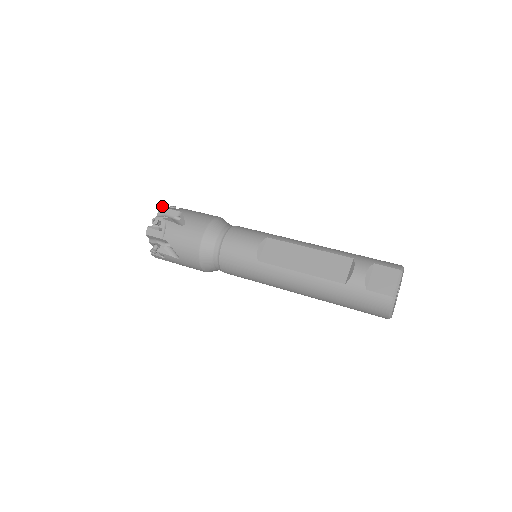
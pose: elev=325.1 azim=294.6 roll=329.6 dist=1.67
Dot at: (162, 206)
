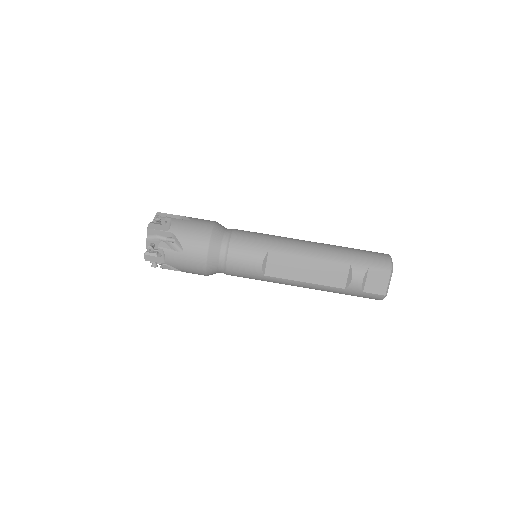
Dot at: (148, 226)
